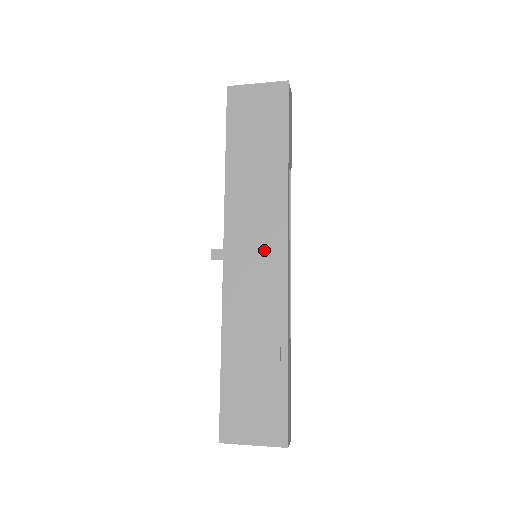
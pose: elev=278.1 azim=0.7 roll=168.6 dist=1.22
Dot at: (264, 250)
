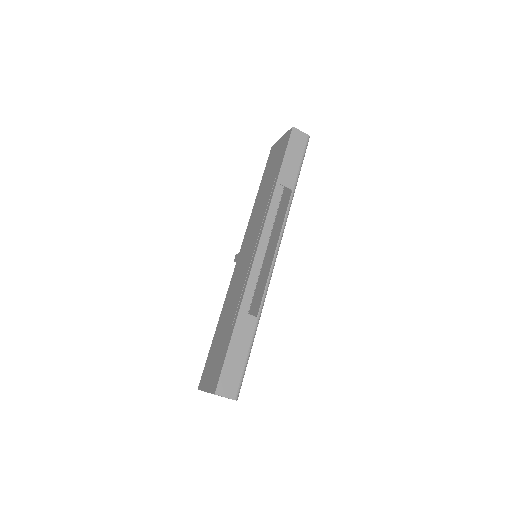
Dot at: (251, 248)
